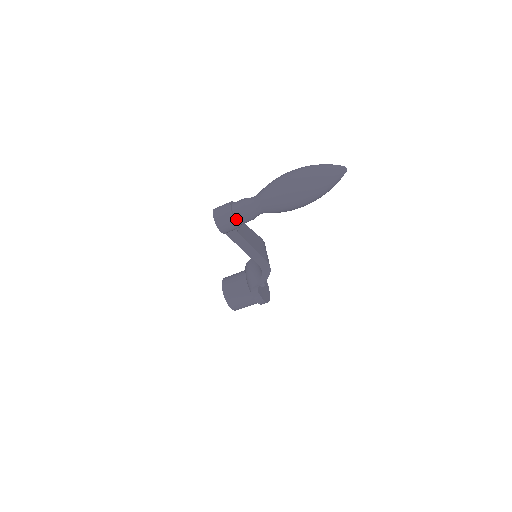
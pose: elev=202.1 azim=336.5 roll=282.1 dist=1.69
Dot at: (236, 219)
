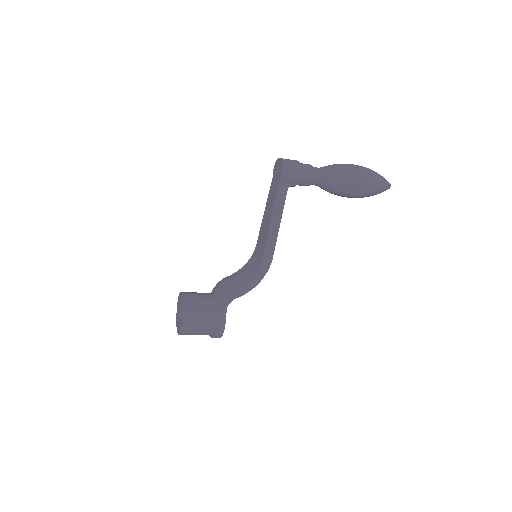
Dot at: (300, 171)
